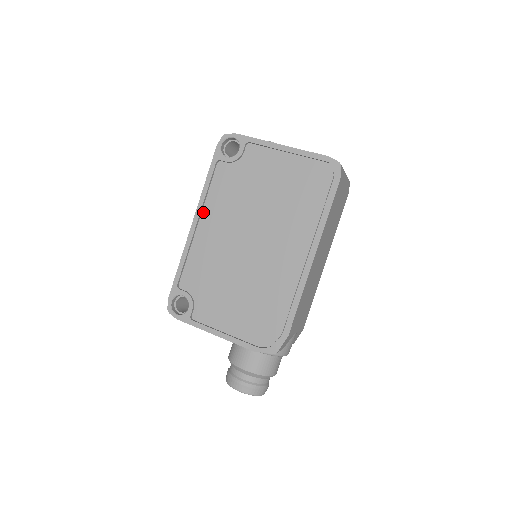
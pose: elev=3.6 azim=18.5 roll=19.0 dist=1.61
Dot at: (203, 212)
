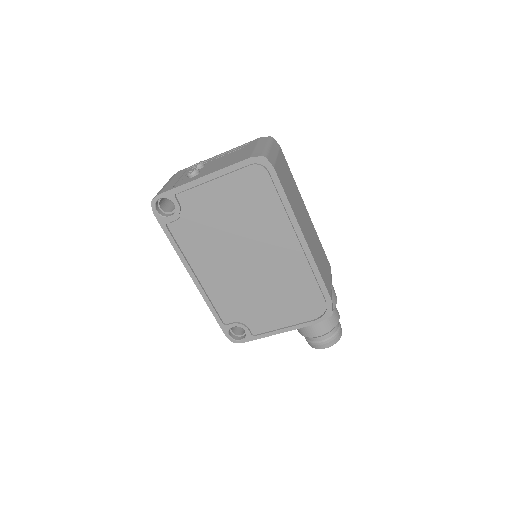
Dot at: (192, 267)
